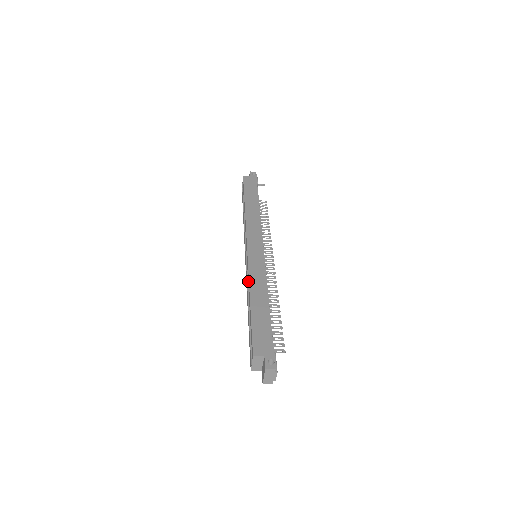
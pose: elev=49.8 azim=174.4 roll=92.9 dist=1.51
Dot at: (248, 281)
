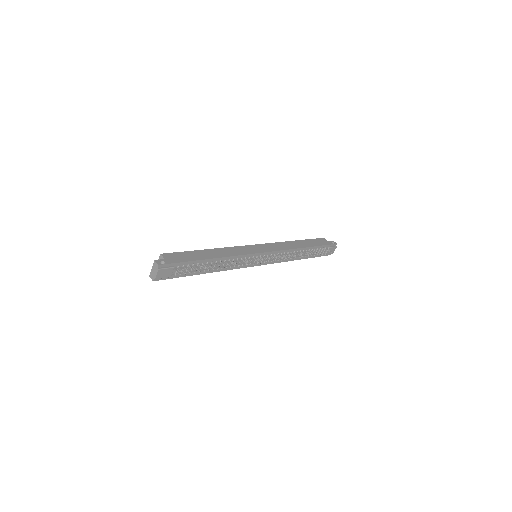
Dot at: (225, 249)
